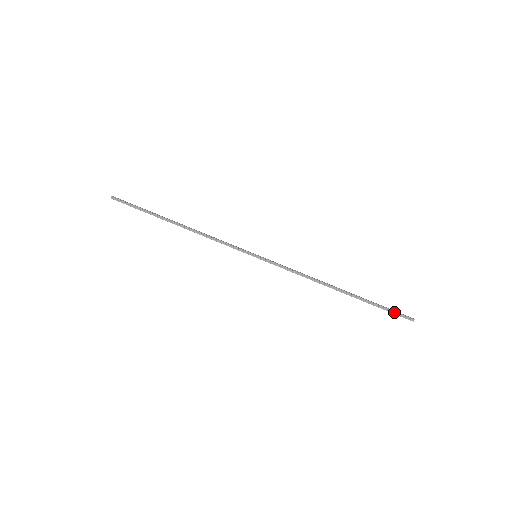
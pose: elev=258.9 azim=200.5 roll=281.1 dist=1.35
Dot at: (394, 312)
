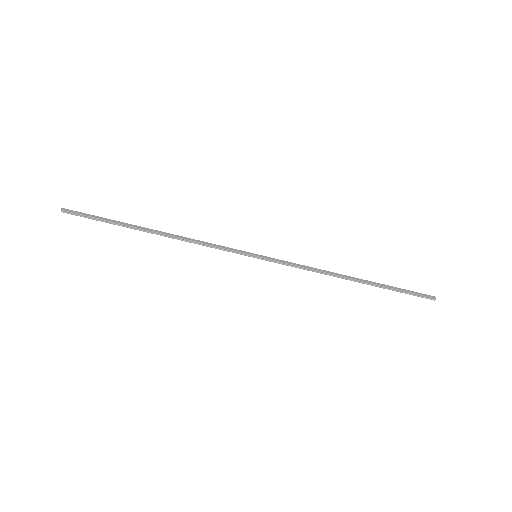
Dot at: (414, 294)
